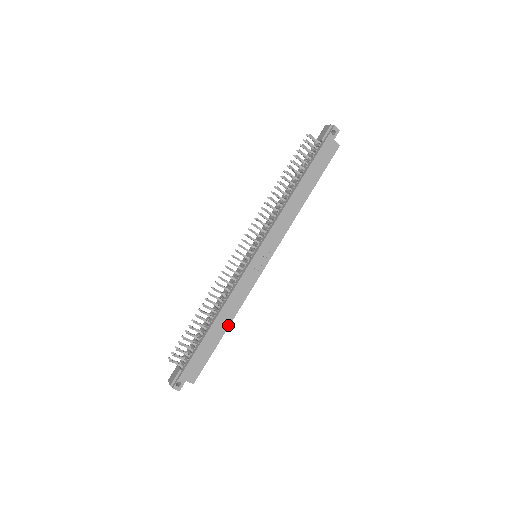
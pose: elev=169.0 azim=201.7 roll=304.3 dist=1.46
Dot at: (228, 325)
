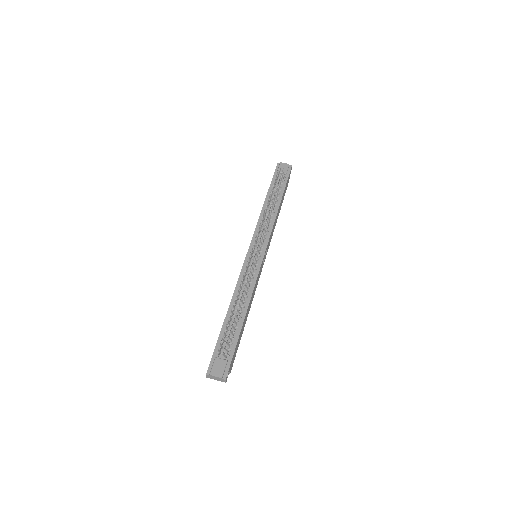
Dot at: occluded
